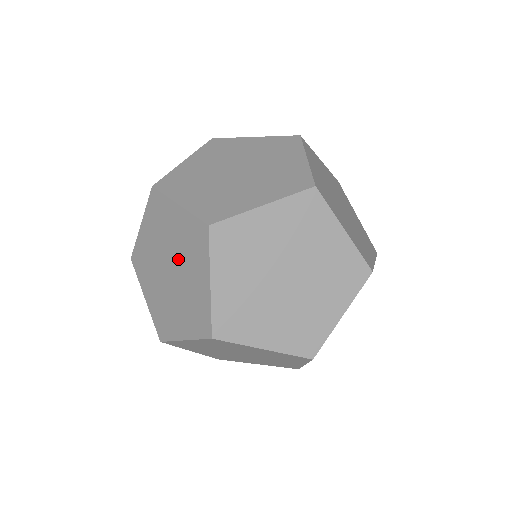
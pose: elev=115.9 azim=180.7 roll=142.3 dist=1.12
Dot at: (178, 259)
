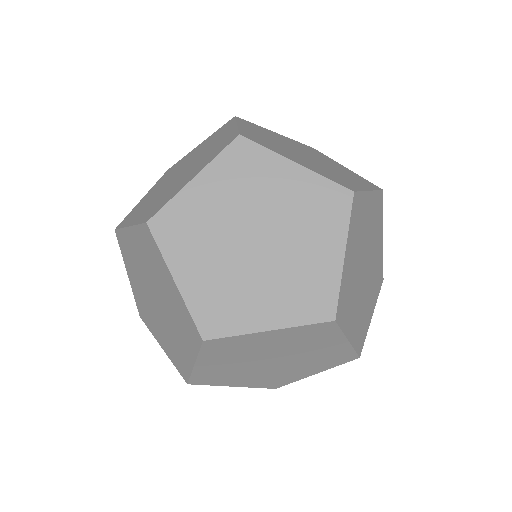
Dot at: (194, 163)
